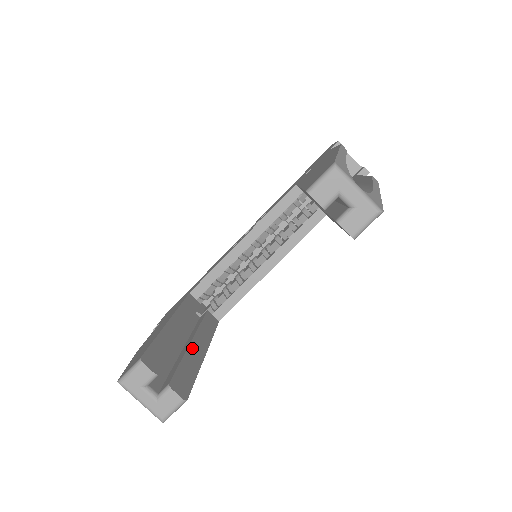
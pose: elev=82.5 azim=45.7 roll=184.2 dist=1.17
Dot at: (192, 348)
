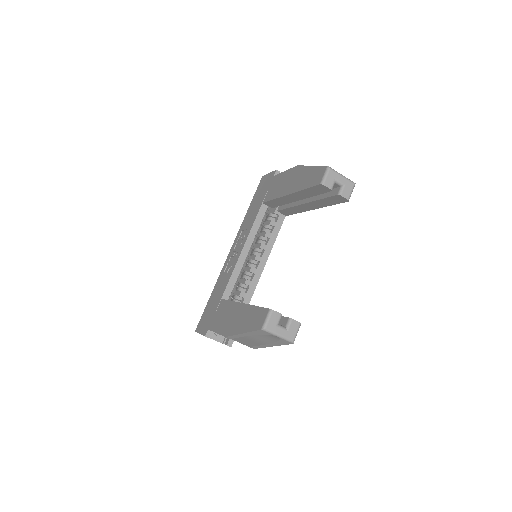
Dot at: occluded
